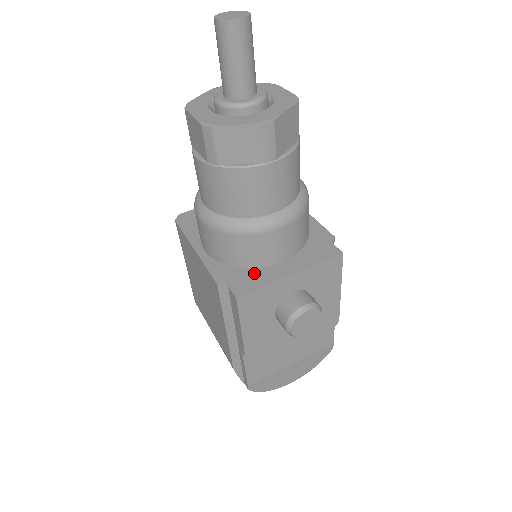
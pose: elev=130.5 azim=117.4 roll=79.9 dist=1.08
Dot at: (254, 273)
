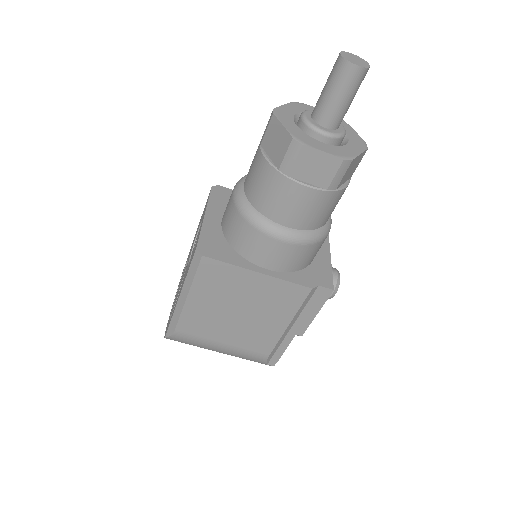
Dot at: (316, 267)
